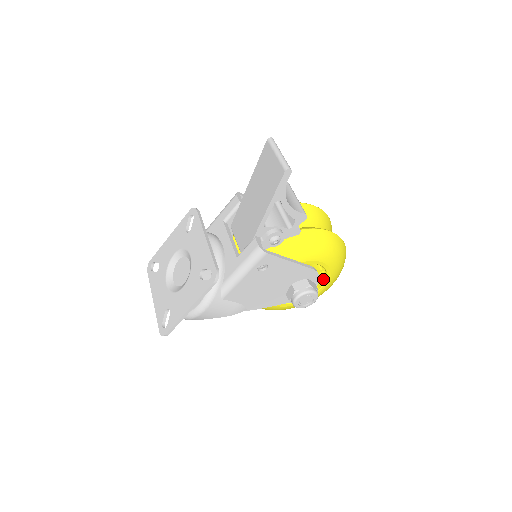
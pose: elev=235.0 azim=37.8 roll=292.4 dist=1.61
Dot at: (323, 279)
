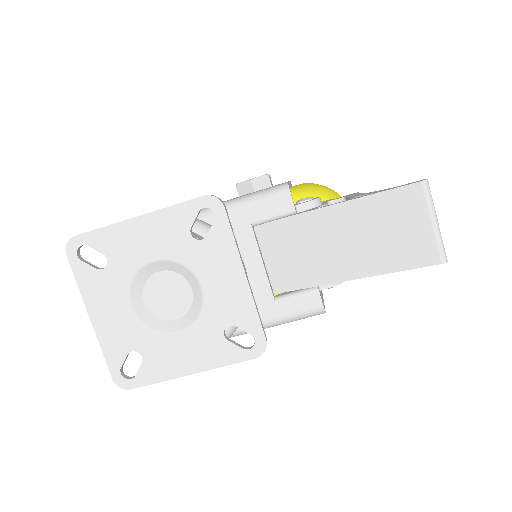
Dot at: occluded
